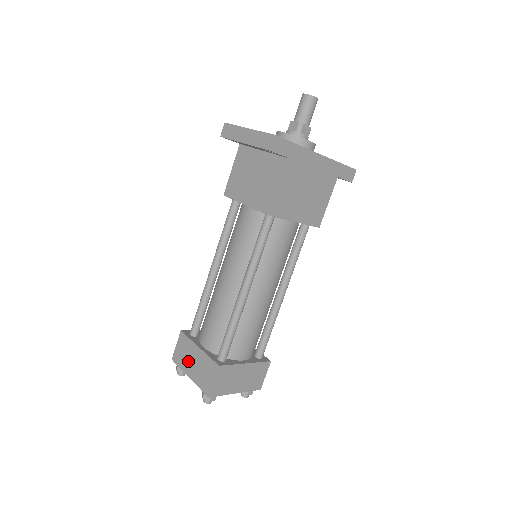
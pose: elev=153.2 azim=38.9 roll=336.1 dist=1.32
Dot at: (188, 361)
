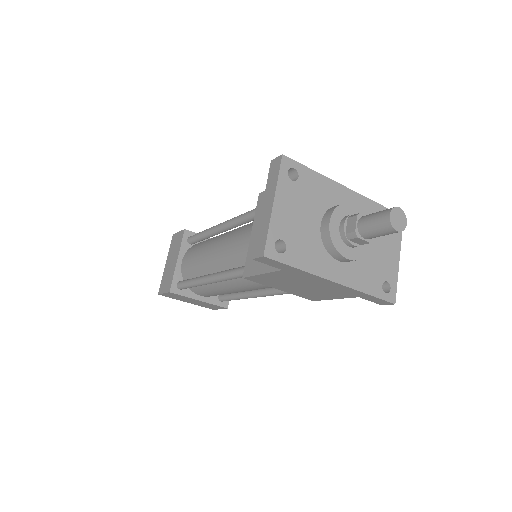
Dot at: (172, 255)
